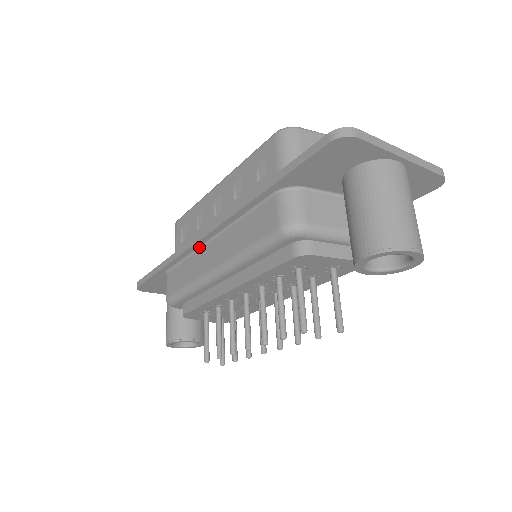
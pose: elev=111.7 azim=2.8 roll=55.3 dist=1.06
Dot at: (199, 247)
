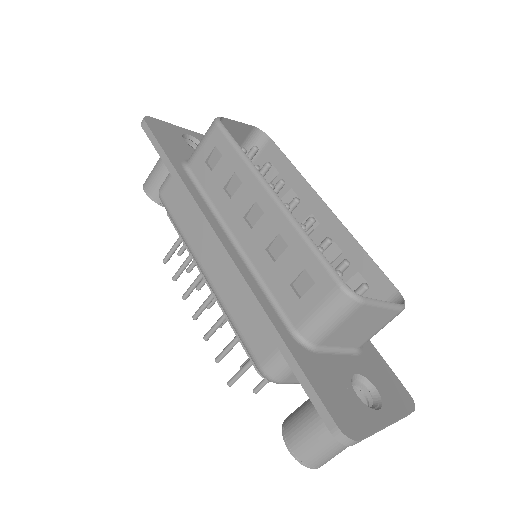
Dot at: occluded
